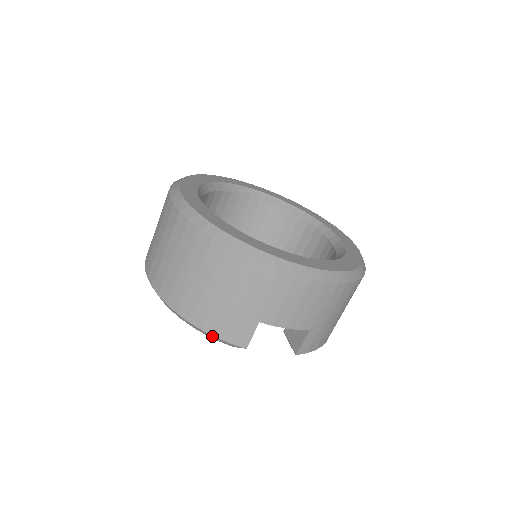
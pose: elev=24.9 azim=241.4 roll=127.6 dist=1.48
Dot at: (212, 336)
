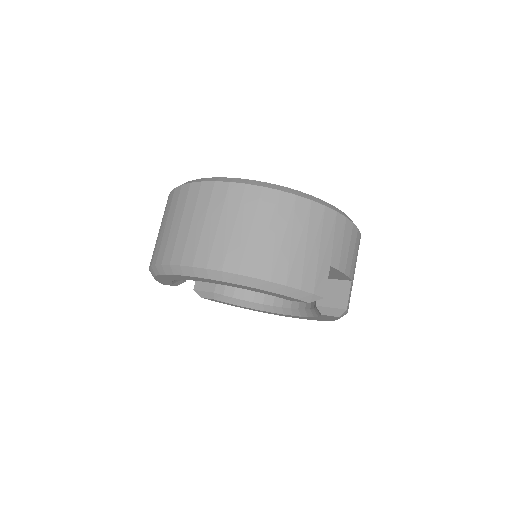
Dot at: (294, 291)
